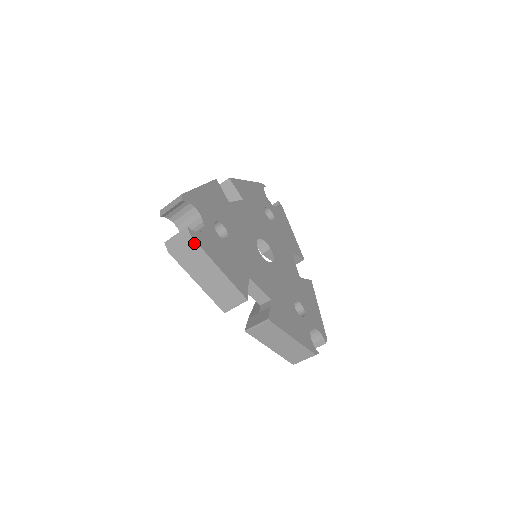
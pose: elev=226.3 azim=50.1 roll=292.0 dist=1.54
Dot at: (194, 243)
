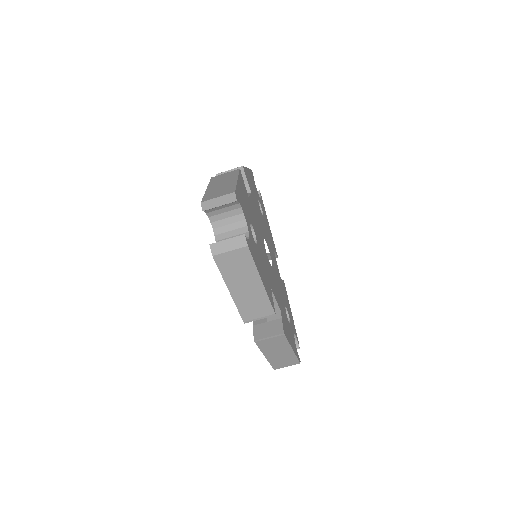
Dot at: (248, 253)
